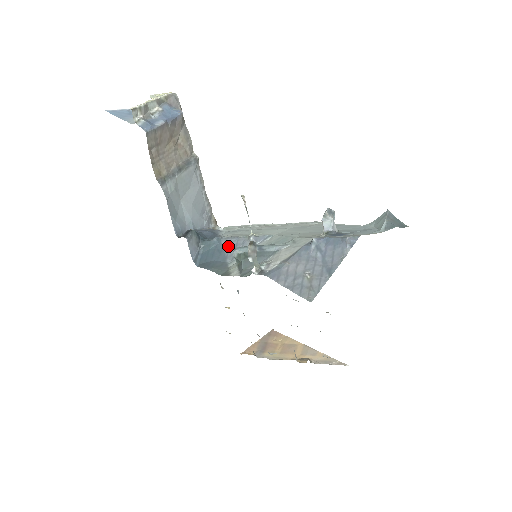
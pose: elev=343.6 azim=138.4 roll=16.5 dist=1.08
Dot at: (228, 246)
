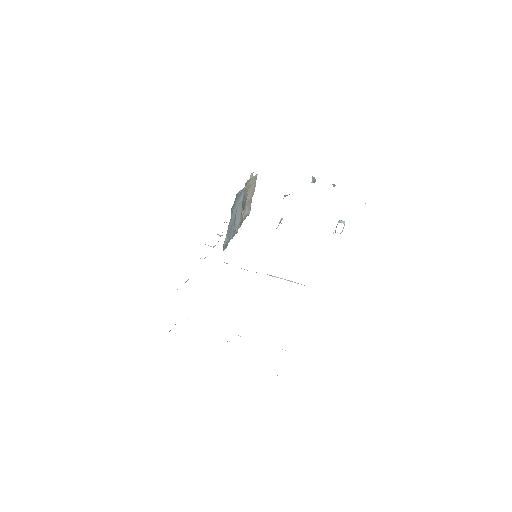
Dot at: occluded
